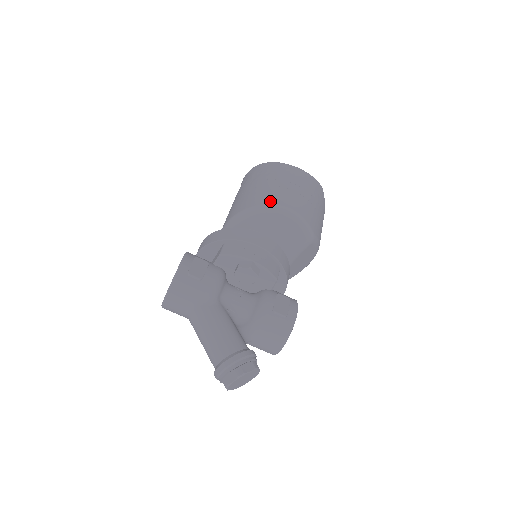
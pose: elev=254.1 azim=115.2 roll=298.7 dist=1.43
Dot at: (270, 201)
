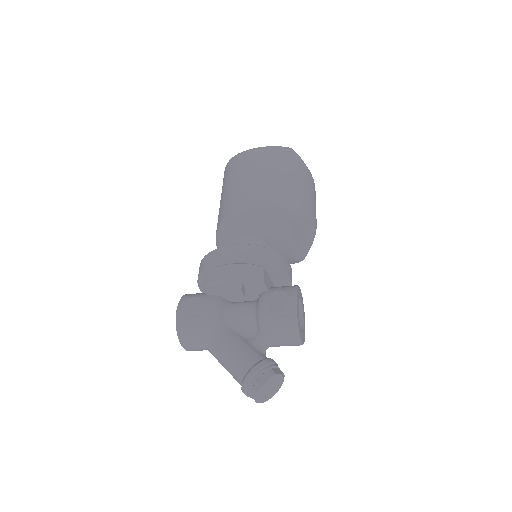
Dot at: (235, 204)
